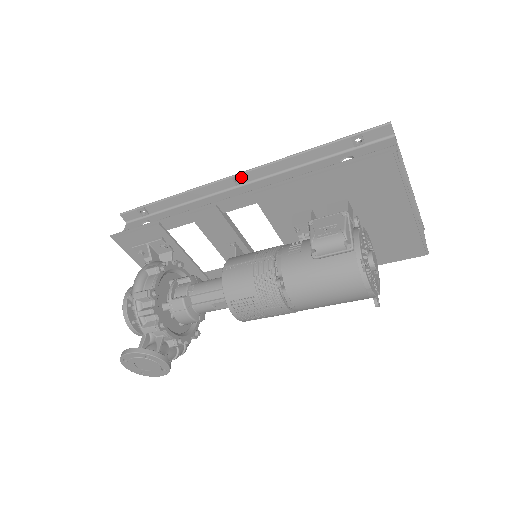
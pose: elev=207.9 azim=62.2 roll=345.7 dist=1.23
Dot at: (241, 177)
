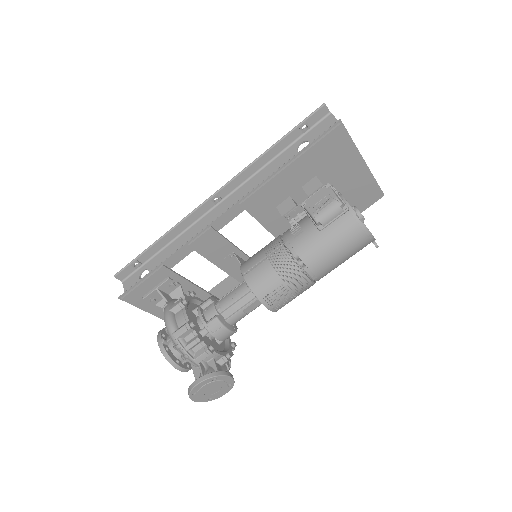
Dot at: (218, 196)
